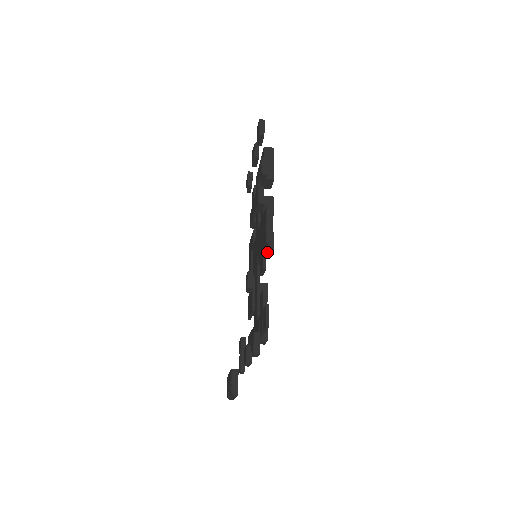
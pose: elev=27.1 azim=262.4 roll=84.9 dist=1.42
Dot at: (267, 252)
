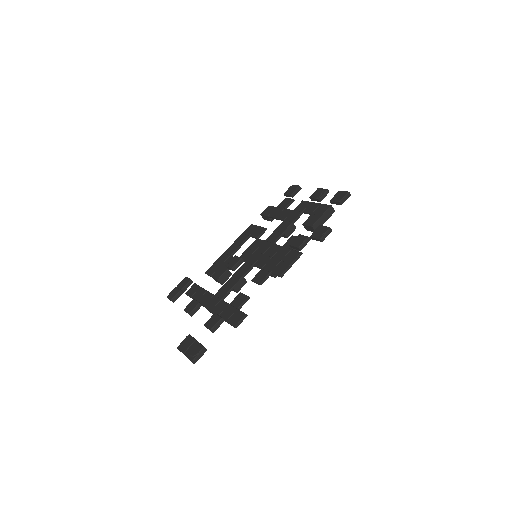
Dot at: occluded
